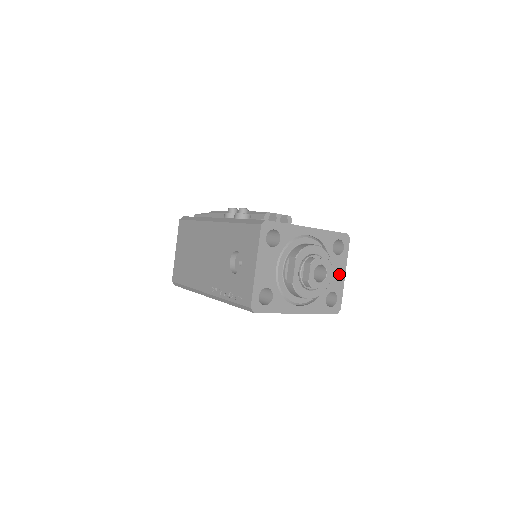
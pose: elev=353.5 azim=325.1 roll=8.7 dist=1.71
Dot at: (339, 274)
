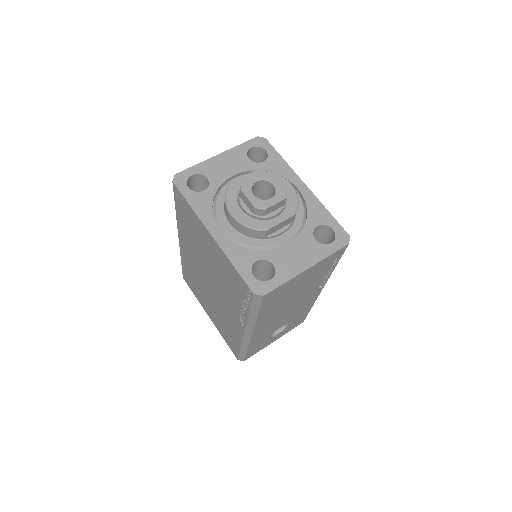
Dot at: (300, 259)
